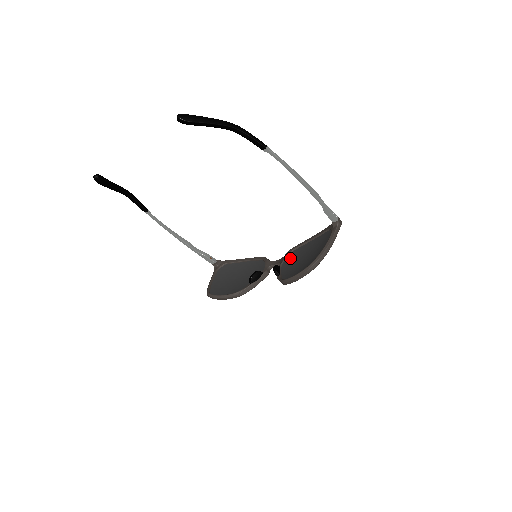
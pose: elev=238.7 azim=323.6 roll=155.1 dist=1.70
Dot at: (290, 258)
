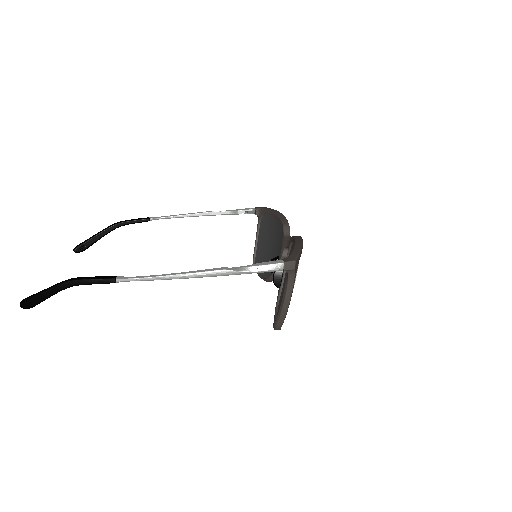
Dot at: occluded
